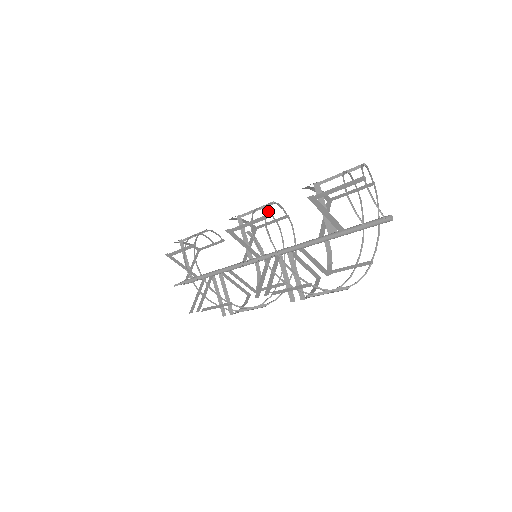
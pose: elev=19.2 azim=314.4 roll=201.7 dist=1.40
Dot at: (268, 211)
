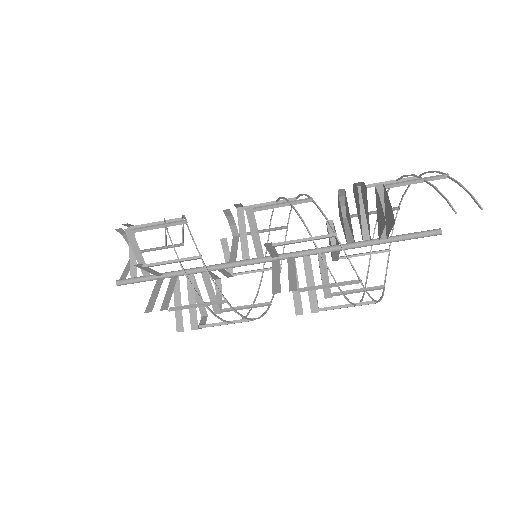
Dot at: occluded
